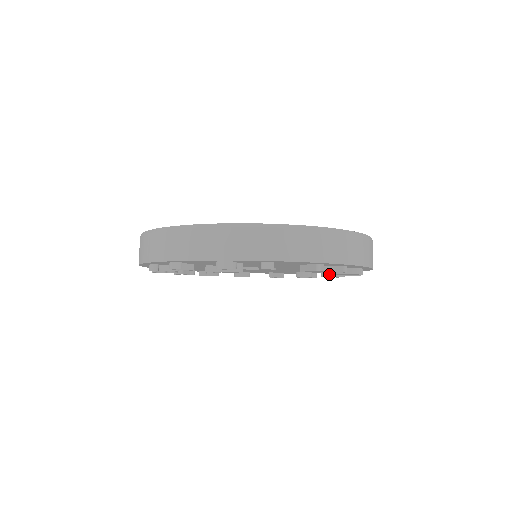
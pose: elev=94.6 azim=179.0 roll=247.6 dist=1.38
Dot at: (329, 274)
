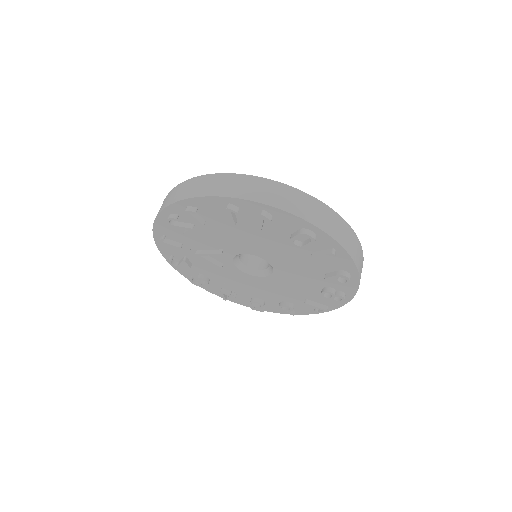
Dot at: (330, 274)
